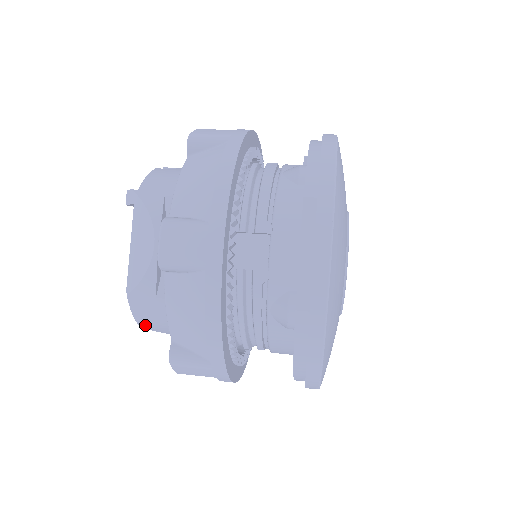
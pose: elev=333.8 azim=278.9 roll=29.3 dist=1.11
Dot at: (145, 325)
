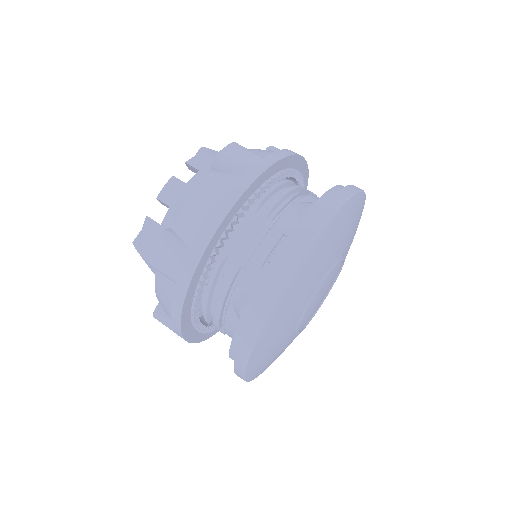
Dot at: occluded
